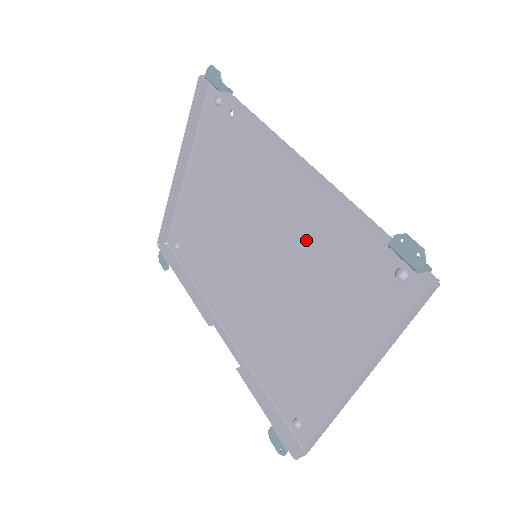
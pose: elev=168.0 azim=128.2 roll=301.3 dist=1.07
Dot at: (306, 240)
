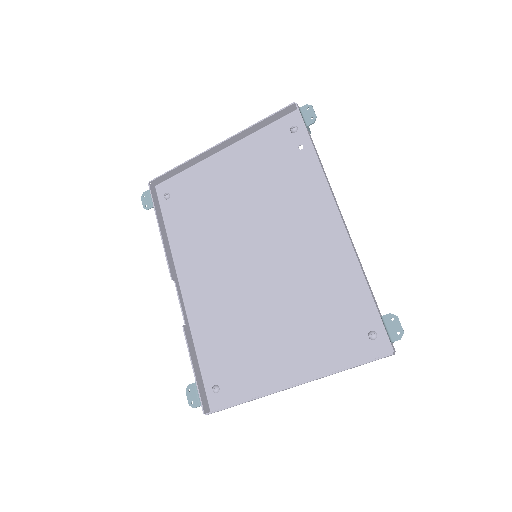
Dot at: (311, 273)
